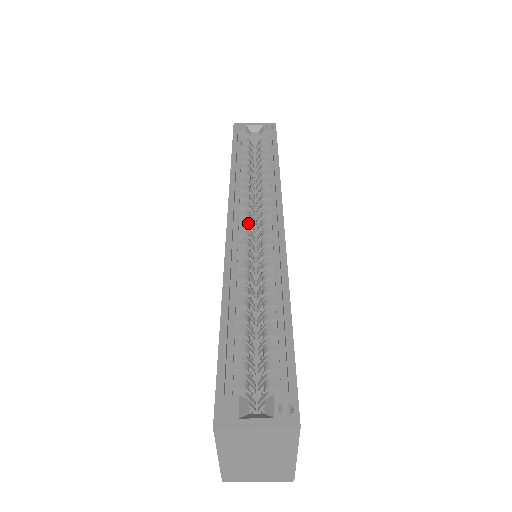
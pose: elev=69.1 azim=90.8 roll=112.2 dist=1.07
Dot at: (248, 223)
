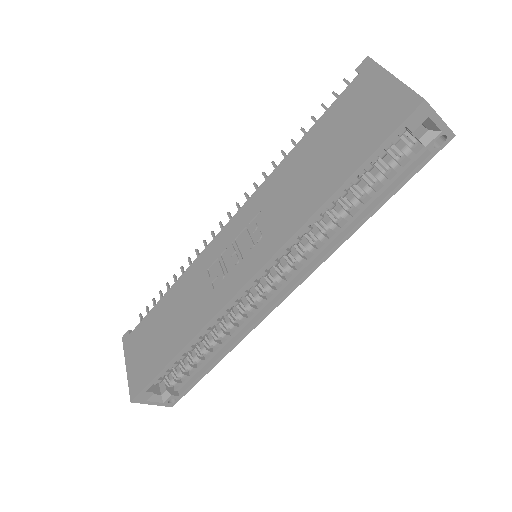
Dot at: occluded
